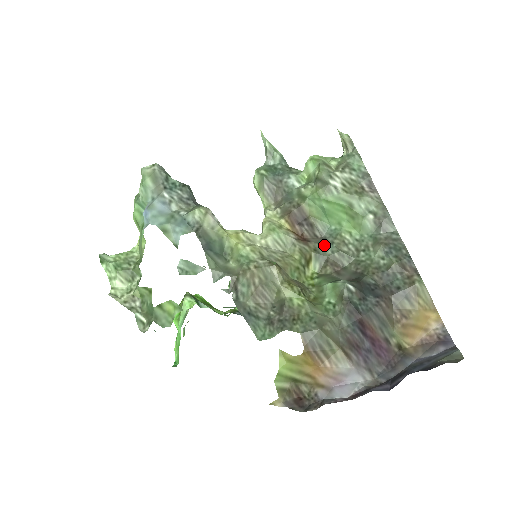
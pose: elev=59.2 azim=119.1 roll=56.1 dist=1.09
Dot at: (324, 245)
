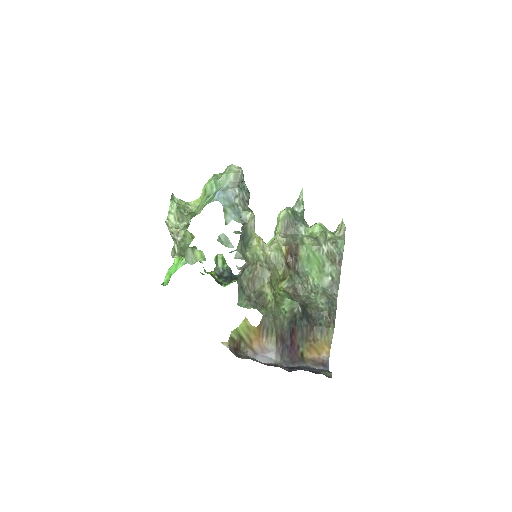
Dot at: (297, 276)
